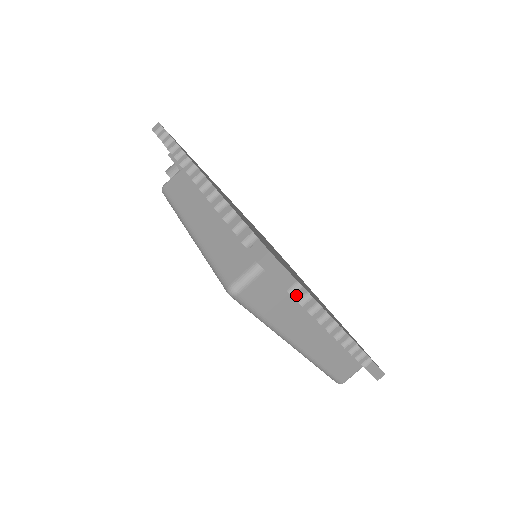
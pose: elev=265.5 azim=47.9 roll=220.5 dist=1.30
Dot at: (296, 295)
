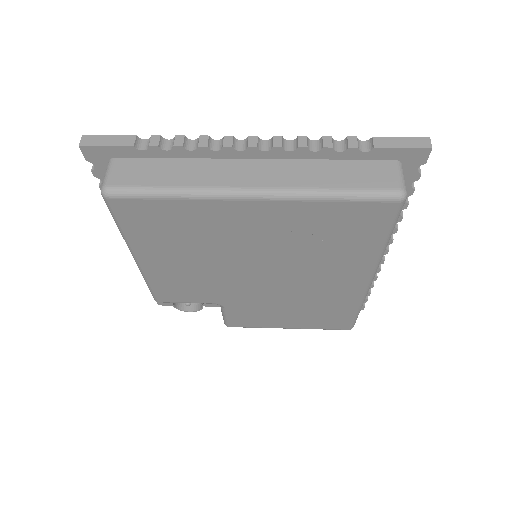
Dot at: (152, 144)
